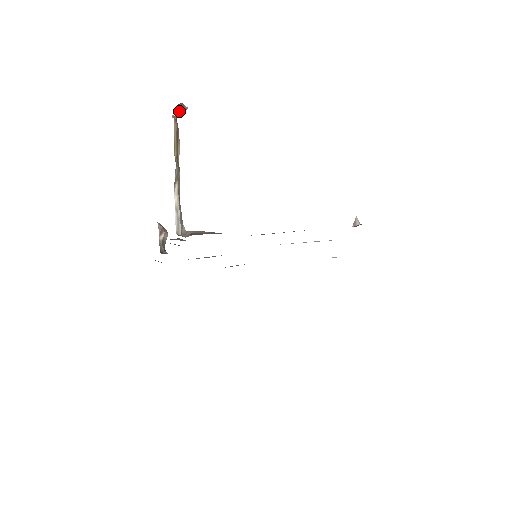
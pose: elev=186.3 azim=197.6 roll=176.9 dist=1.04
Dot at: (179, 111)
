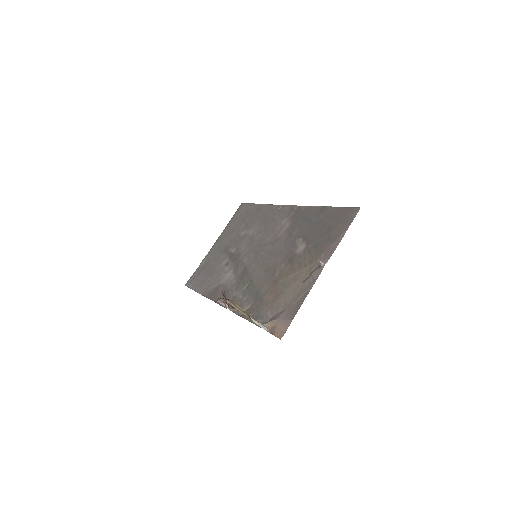
Dot at: (224, 296)
